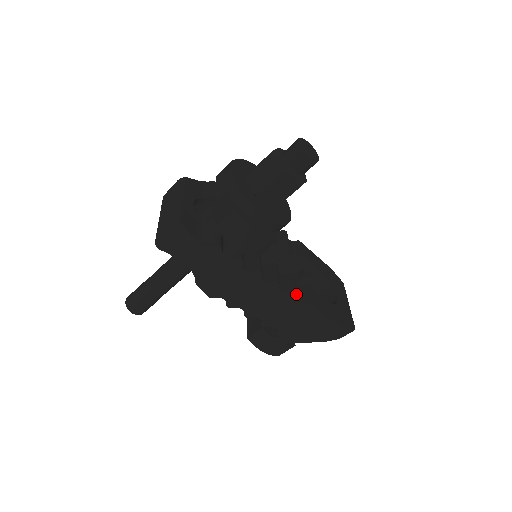
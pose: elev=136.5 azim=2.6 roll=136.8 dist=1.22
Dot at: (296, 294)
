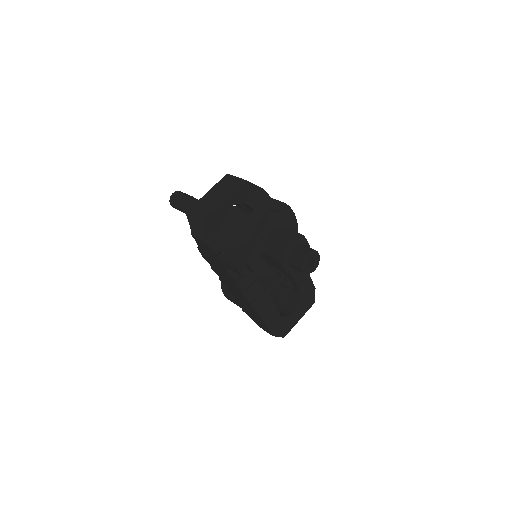
Dot at: (256, 300)
